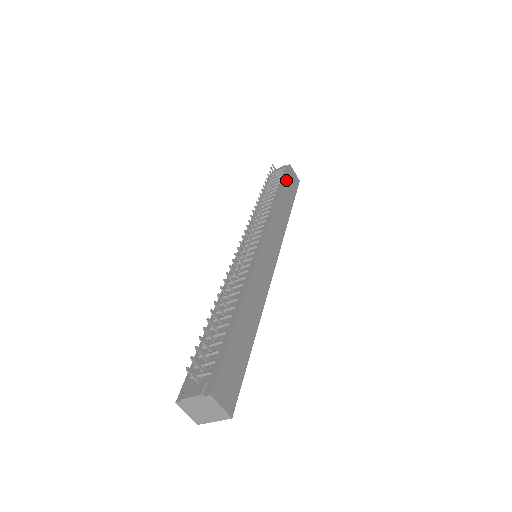
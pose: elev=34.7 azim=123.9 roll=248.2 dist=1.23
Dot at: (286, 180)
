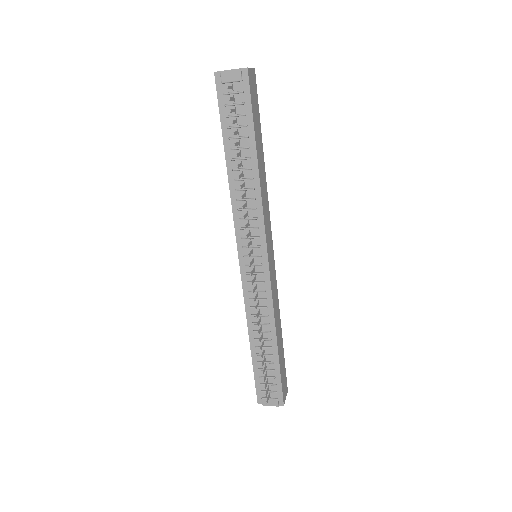
Dot at: (253, 116)
